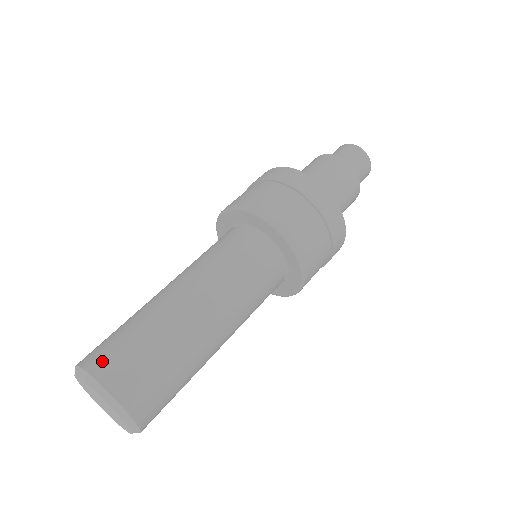
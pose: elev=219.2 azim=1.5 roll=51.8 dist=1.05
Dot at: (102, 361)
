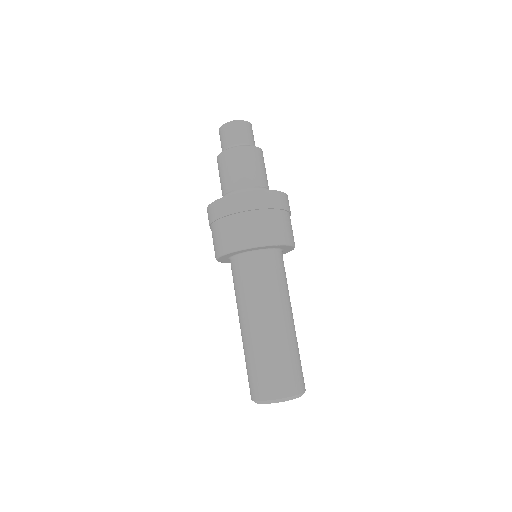
Dot at: (294, 385)
